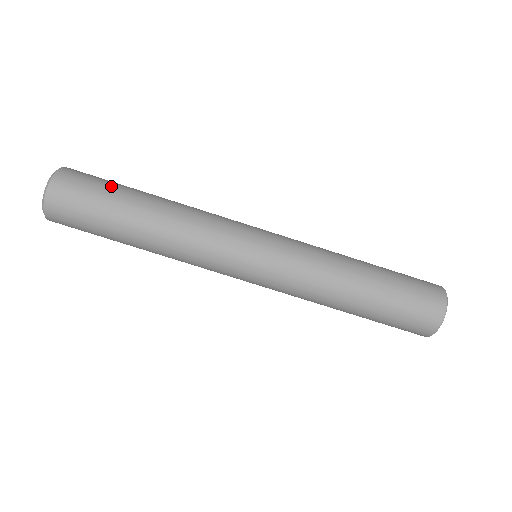
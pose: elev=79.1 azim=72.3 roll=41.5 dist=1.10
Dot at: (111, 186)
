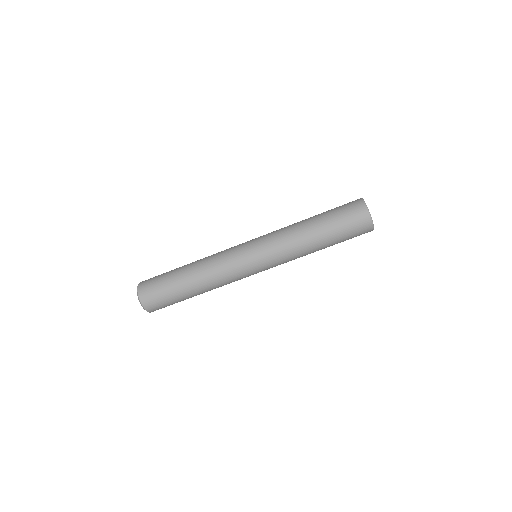
Dot at: (165, 274)
